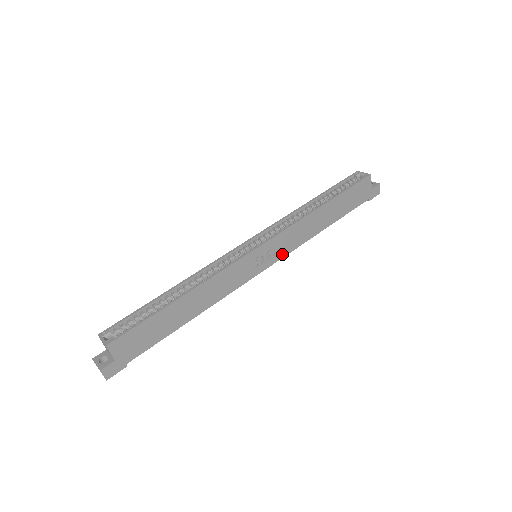
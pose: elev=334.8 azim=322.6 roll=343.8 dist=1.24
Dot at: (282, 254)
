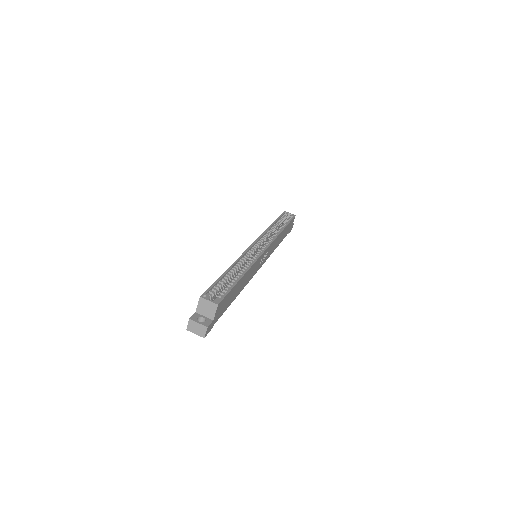
Dot at: (266, 258)
